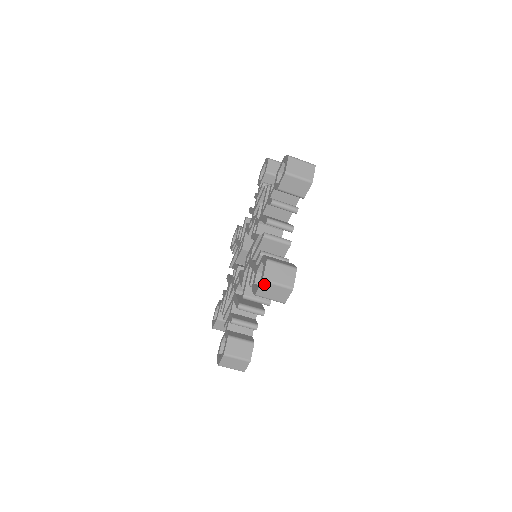
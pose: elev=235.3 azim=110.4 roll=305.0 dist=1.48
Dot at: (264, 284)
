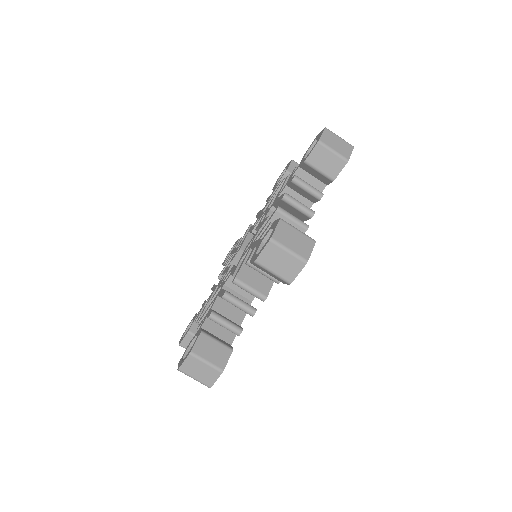
Dot at: (271, 246)
